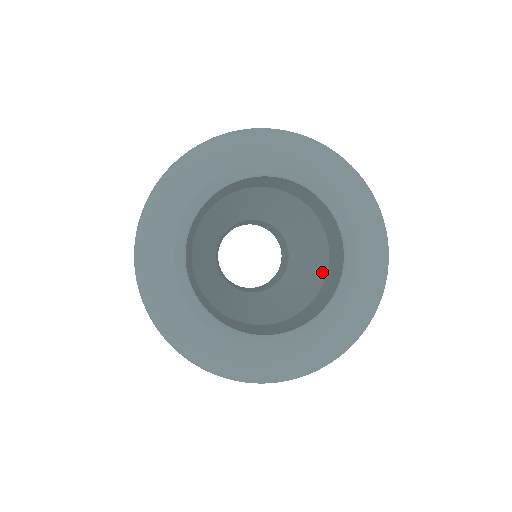
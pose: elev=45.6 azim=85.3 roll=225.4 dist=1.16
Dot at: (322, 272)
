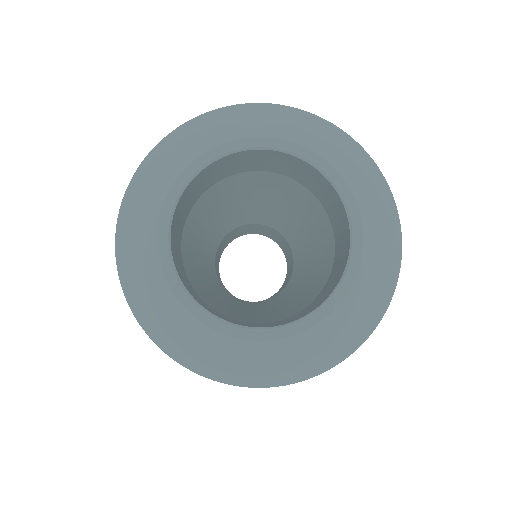
Dot at: (324, 277)
